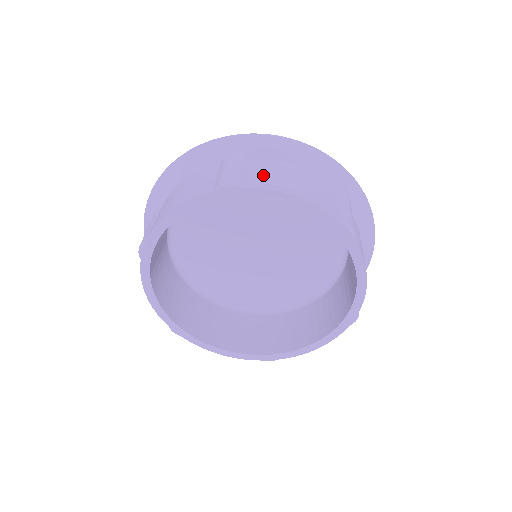
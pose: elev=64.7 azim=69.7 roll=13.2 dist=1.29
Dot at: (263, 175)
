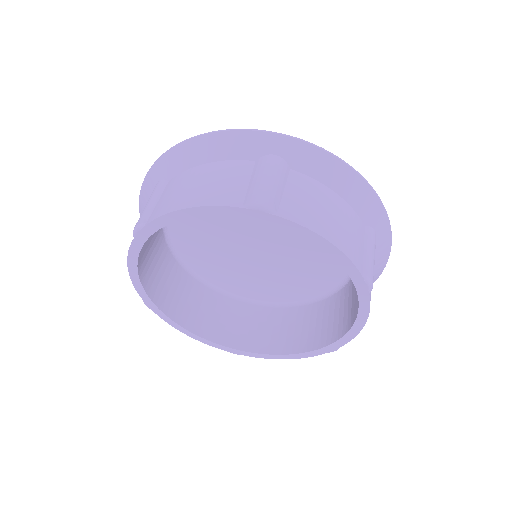
Dot at: (166, 198)
